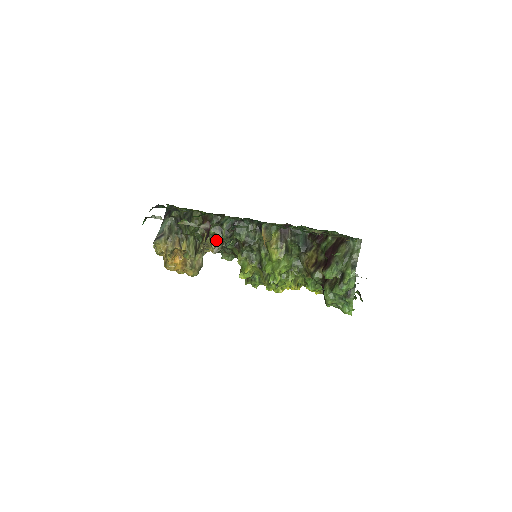
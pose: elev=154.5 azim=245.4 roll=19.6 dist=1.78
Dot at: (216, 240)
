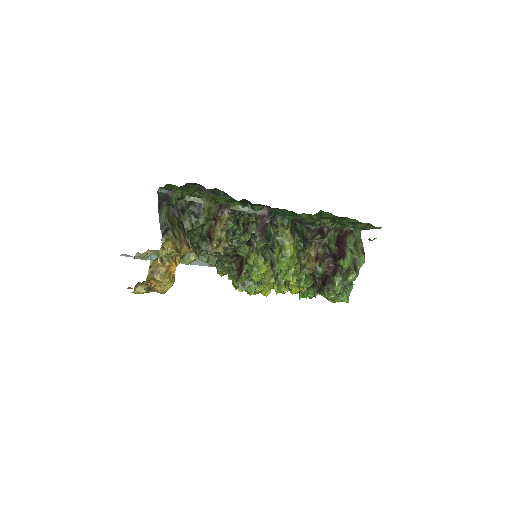
Dot at: (233, 236)
